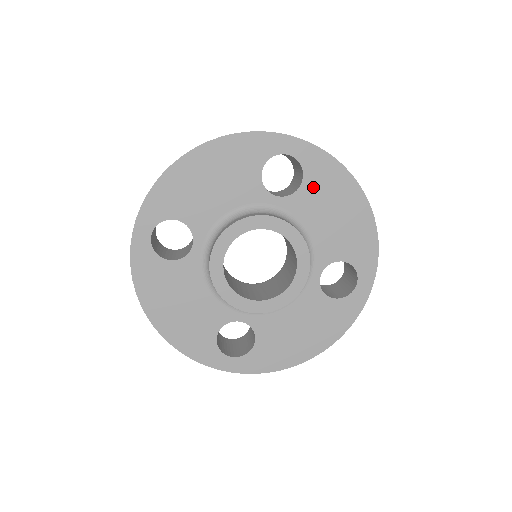
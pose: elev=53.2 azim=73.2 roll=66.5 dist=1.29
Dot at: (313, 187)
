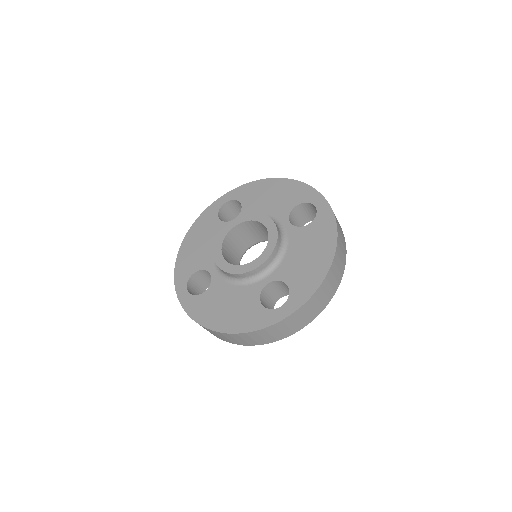
Dot at: (248, 200)
